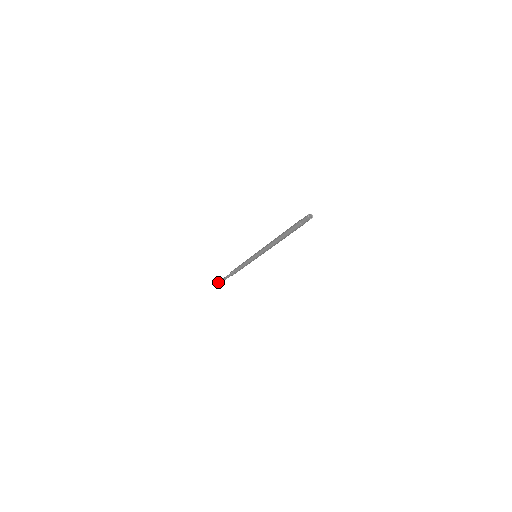
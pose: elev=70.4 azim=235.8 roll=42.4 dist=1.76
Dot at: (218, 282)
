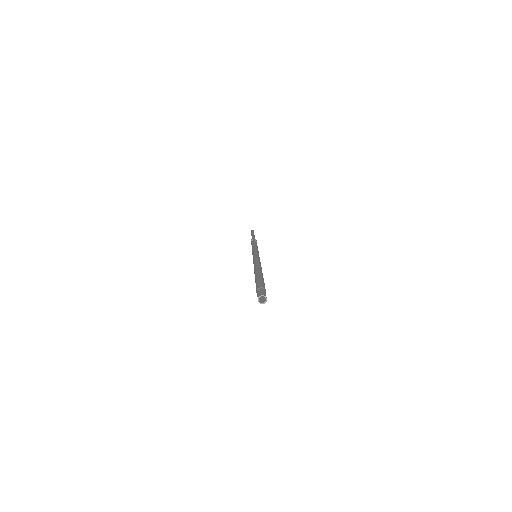
Dot at: occluded
